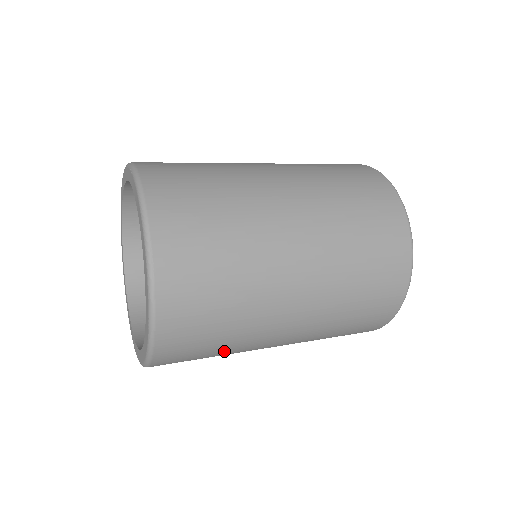
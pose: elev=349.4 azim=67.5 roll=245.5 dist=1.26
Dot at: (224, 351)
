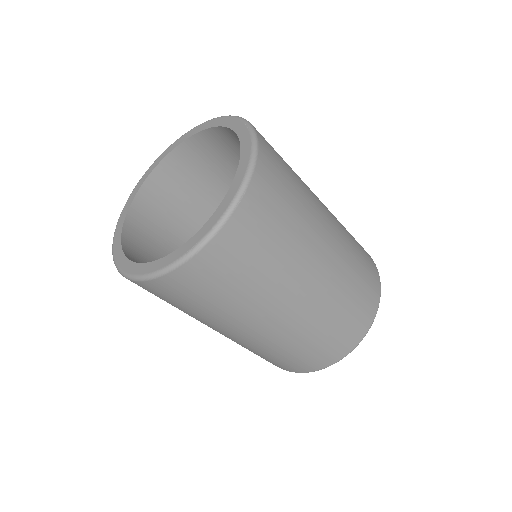
Dot at: (207, 310)
